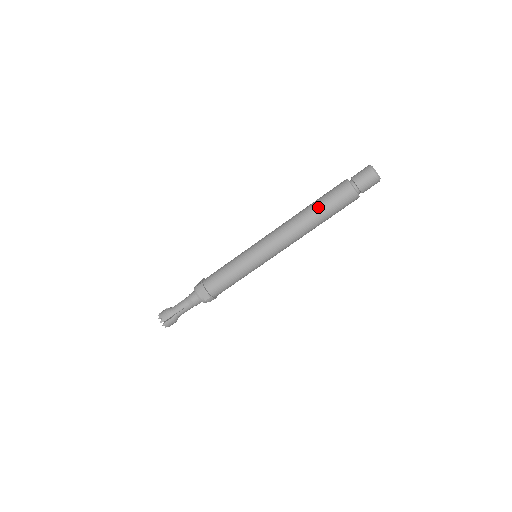
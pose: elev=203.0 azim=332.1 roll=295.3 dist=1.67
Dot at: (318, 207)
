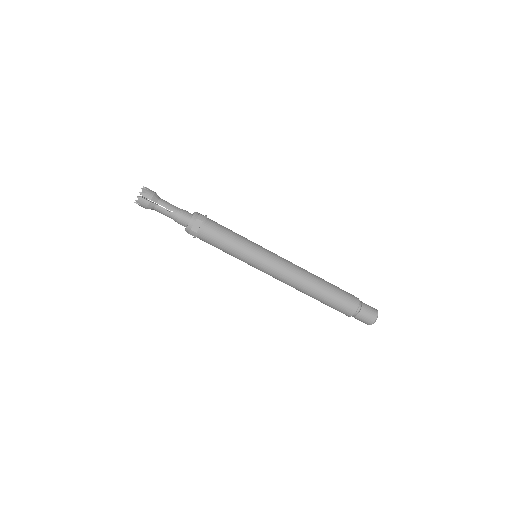
Dot at: (329, 288)
